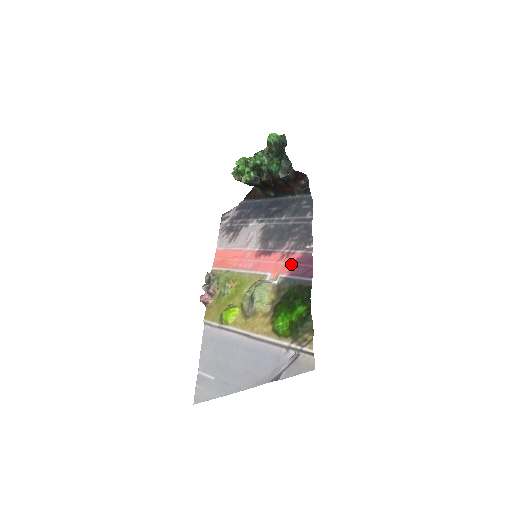
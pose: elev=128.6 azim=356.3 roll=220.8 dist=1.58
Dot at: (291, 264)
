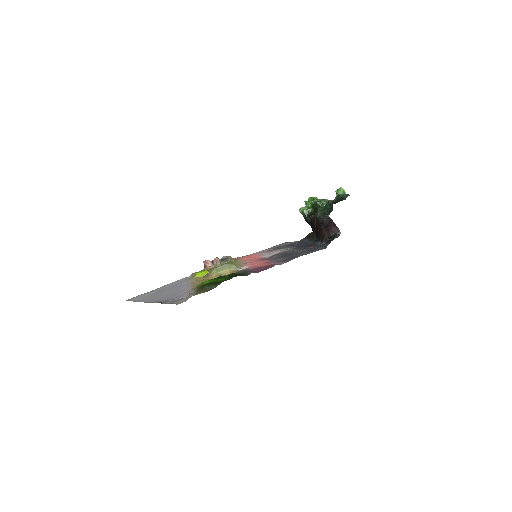
Dot at: (261, 266)
